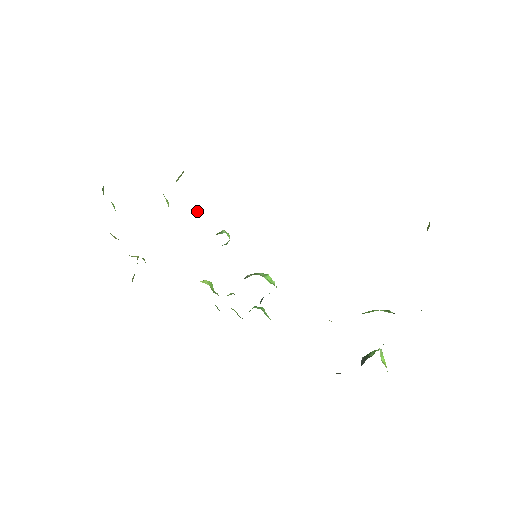
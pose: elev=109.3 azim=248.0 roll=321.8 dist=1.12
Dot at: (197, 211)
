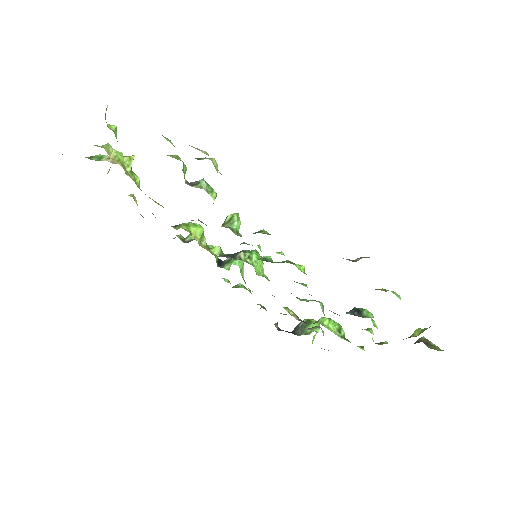
Dot at: (216, 195)
